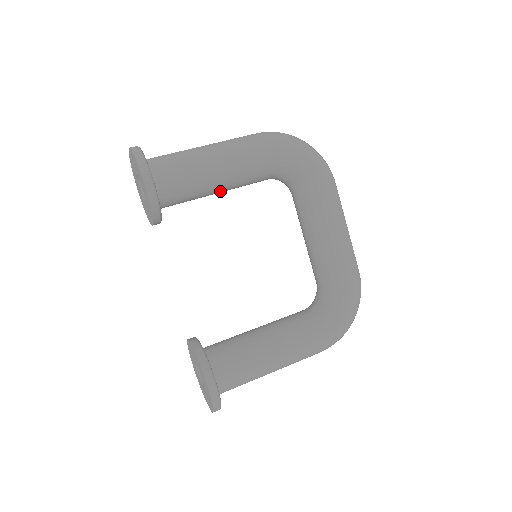
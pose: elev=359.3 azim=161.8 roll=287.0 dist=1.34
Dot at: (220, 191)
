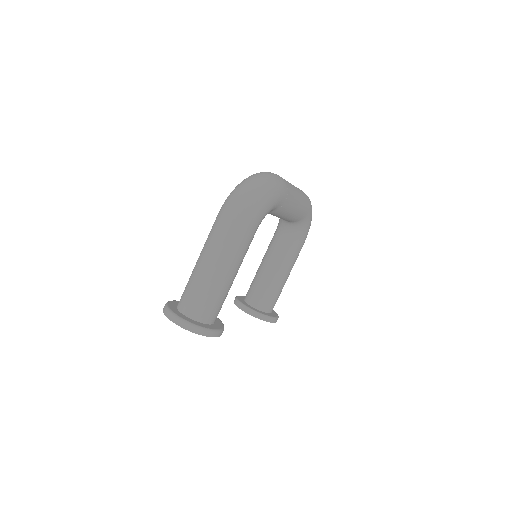
Dot at: occluded
